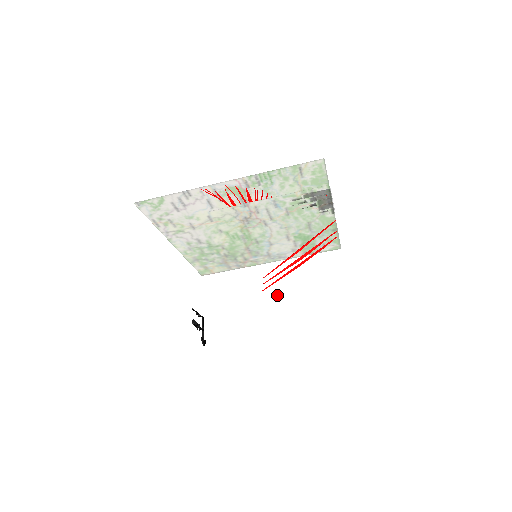
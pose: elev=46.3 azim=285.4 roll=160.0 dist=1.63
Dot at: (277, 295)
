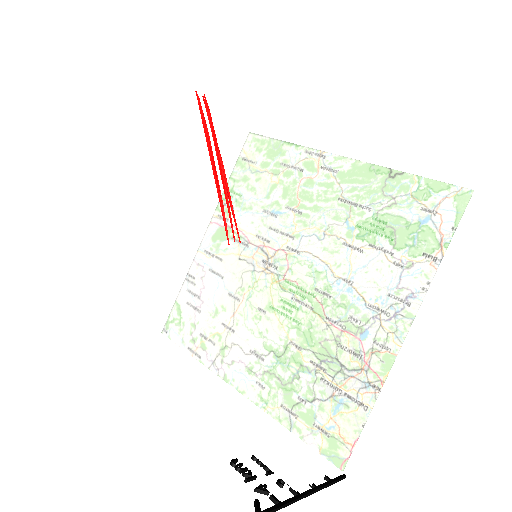
Dot at: (335, 285)
